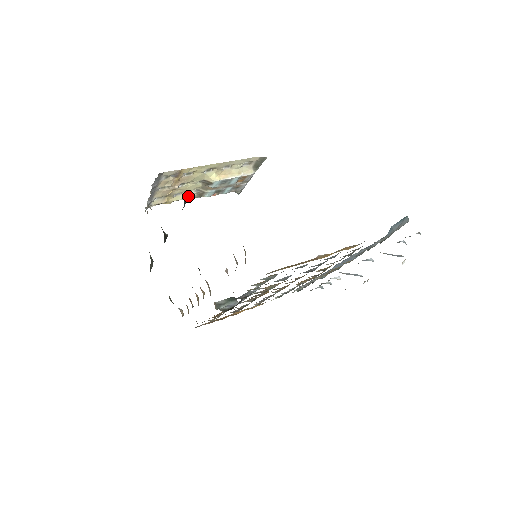
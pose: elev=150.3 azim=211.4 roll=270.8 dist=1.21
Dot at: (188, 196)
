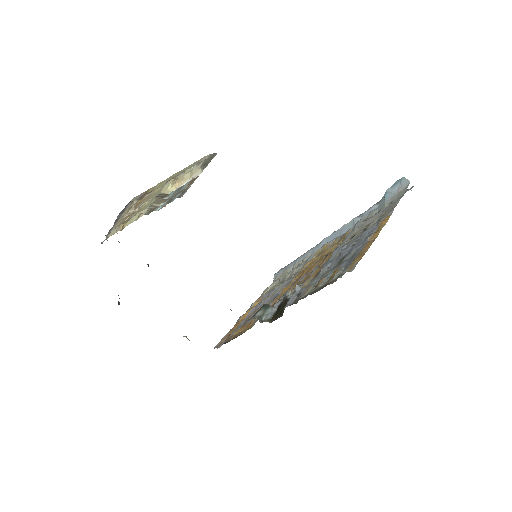
Dot at: (139, 216)
